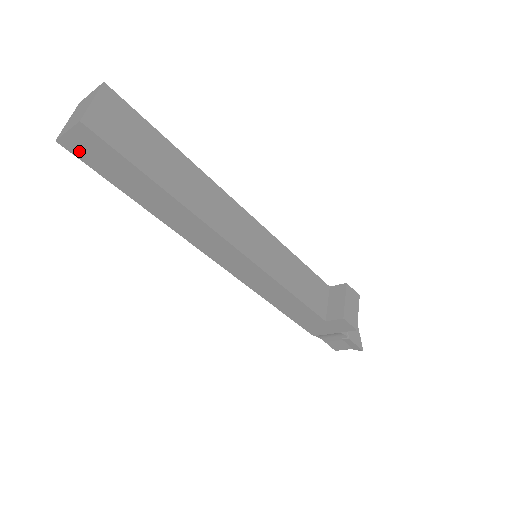
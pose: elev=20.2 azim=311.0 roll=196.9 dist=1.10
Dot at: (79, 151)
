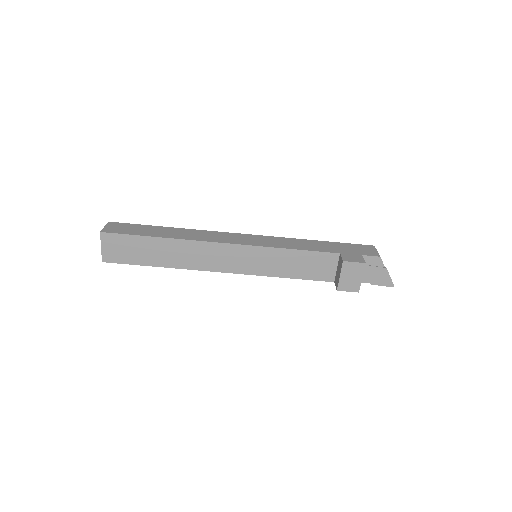
Dot at: occluded
